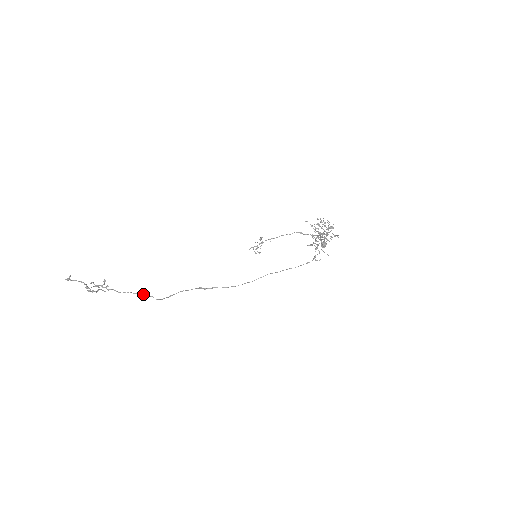
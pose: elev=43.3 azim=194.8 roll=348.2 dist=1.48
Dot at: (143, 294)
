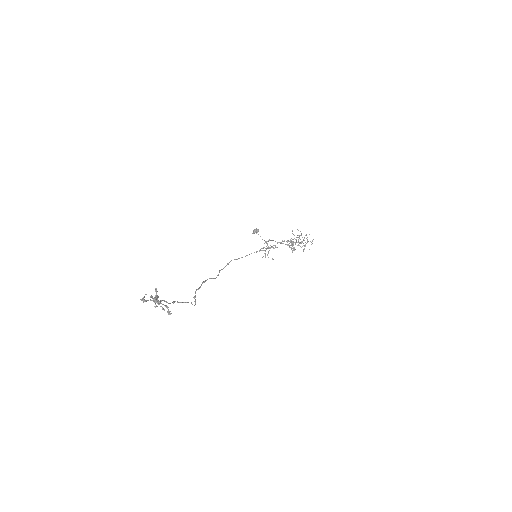
Dot at: (187, 302)
